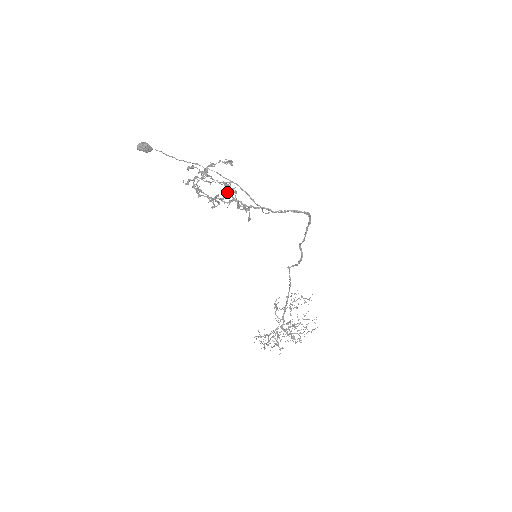
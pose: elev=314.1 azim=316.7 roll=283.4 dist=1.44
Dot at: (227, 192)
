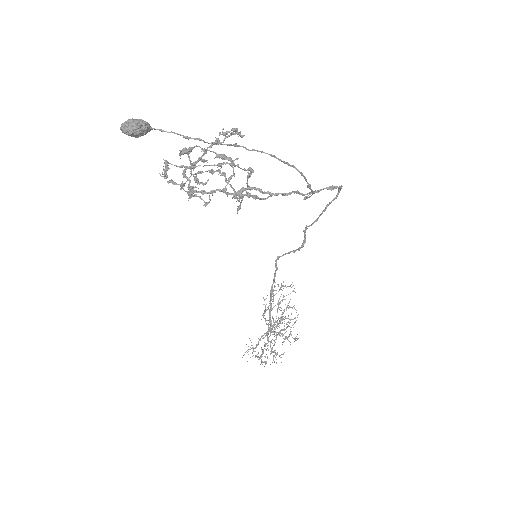
Dot at: (230, 178)
